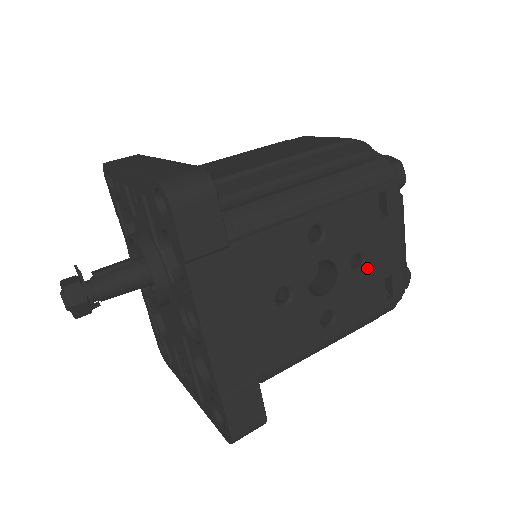
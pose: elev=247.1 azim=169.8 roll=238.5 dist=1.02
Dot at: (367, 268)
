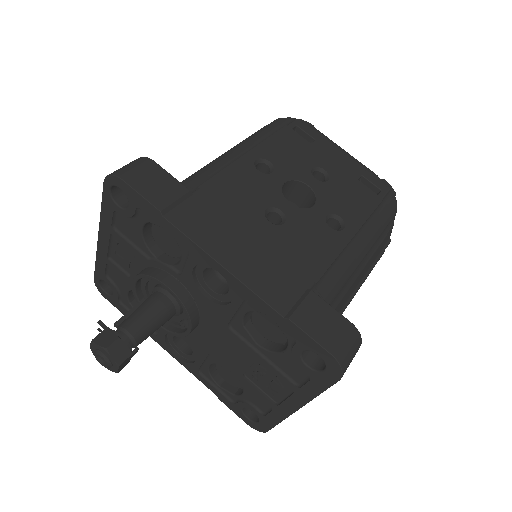
Dot at: (333, 176)
